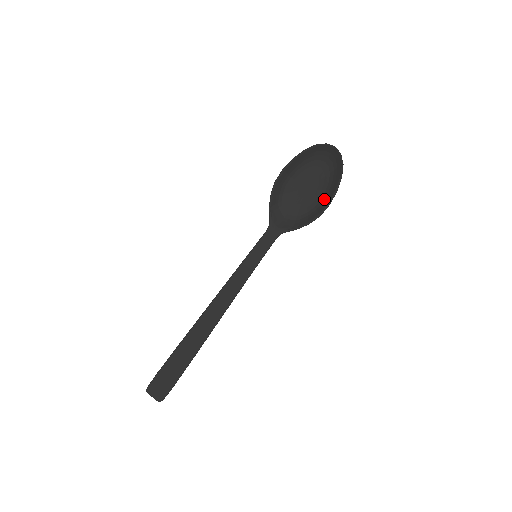
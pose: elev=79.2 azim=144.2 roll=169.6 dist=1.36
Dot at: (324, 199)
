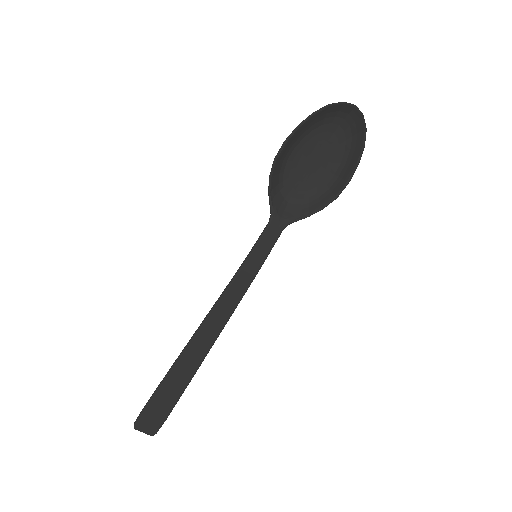
Dot at: (339, 175)
